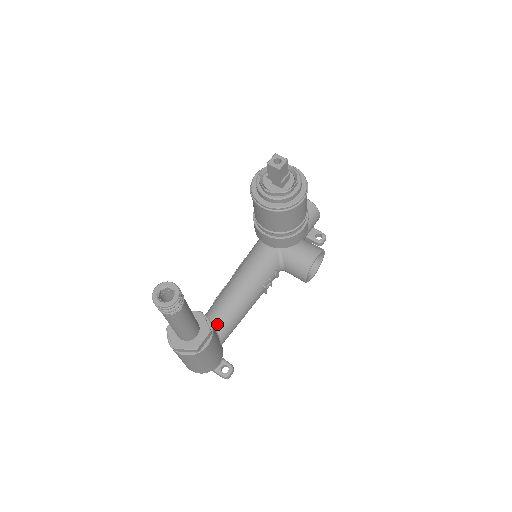
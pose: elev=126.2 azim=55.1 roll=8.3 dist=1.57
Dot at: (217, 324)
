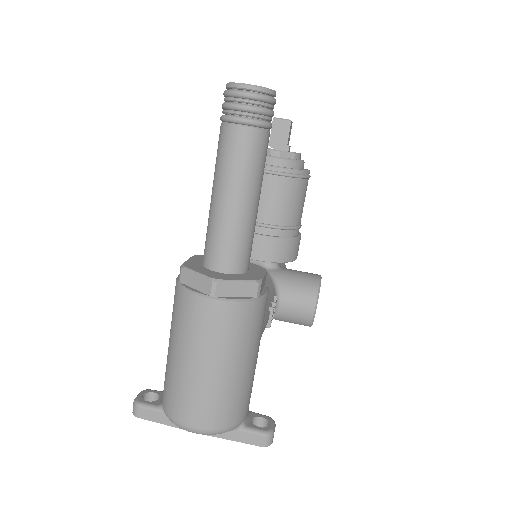
Dot at: occluded
